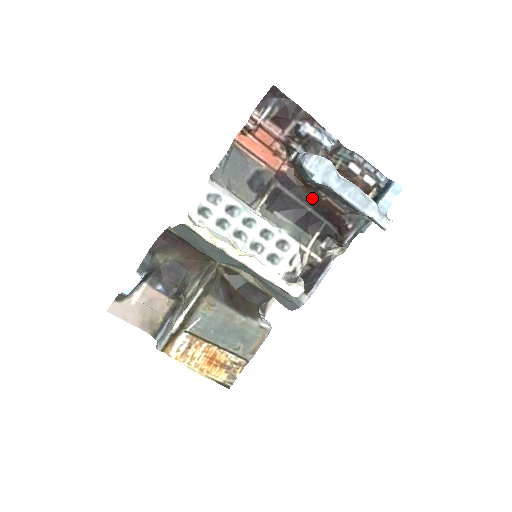
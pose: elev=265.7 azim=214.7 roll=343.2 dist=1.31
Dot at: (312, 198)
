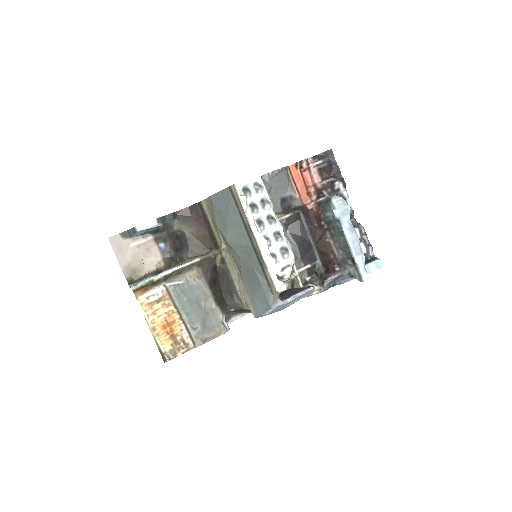
Dot at: (318, 237)
